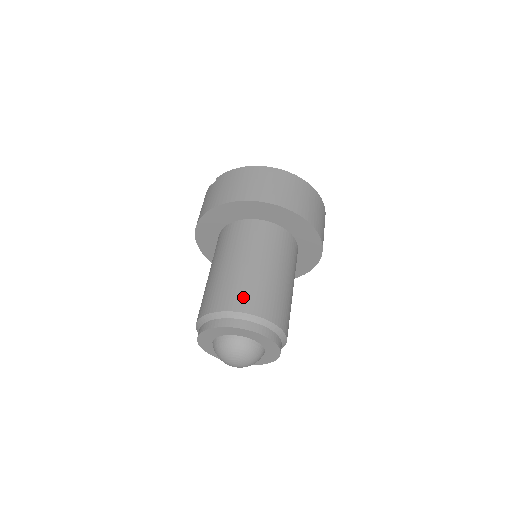
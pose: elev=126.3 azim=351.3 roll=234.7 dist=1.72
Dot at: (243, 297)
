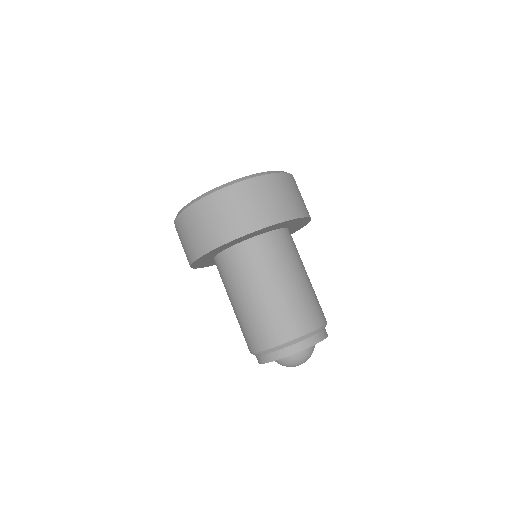
Dot at: (266, 333)
